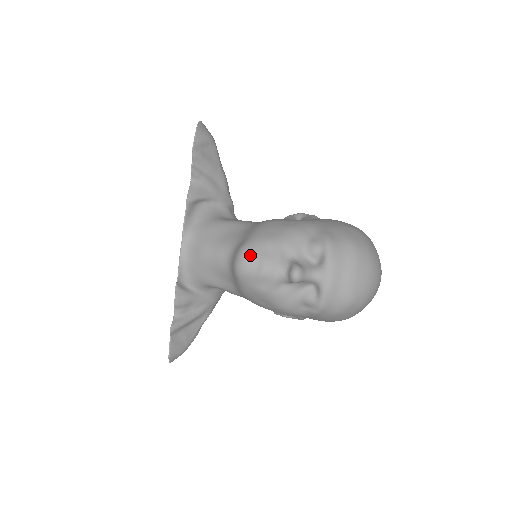
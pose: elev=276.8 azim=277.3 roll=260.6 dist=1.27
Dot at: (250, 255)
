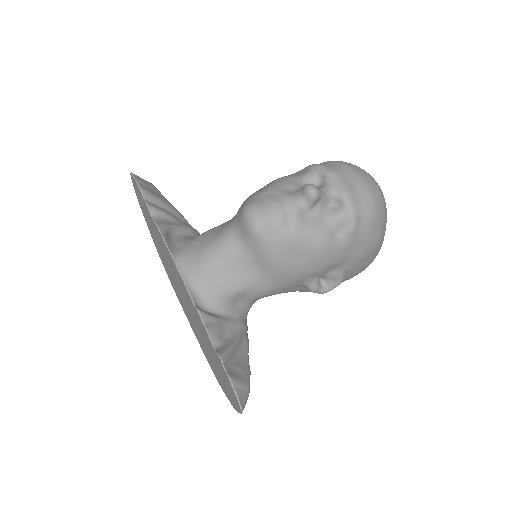
Dot at: (257, 205)
